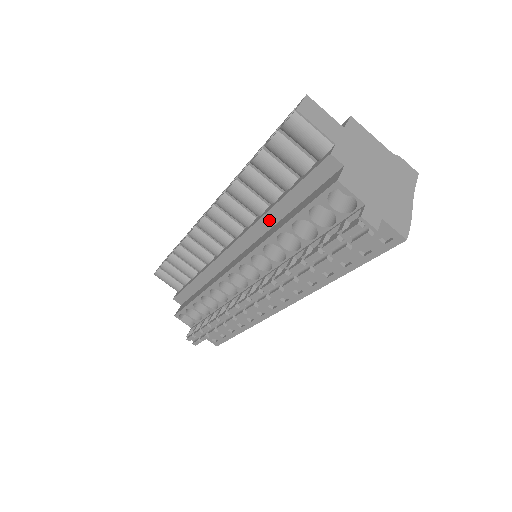
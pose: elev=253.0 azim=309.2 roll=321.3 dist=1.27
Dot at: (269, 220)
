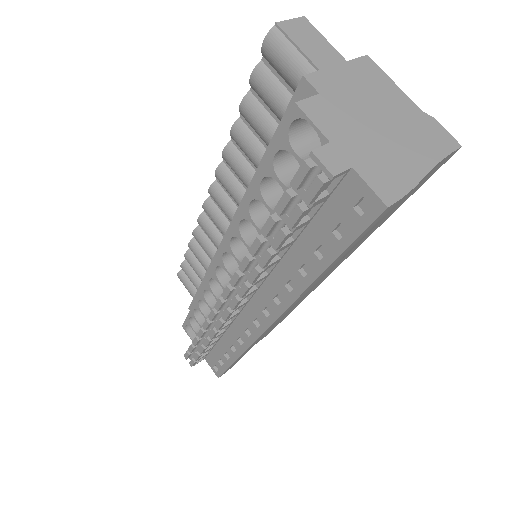
Dot at: occluded
